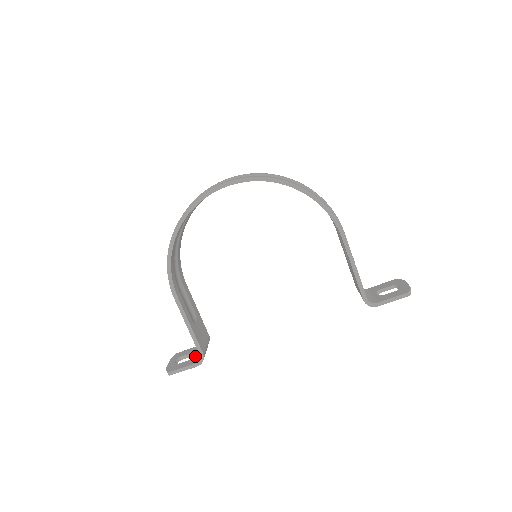
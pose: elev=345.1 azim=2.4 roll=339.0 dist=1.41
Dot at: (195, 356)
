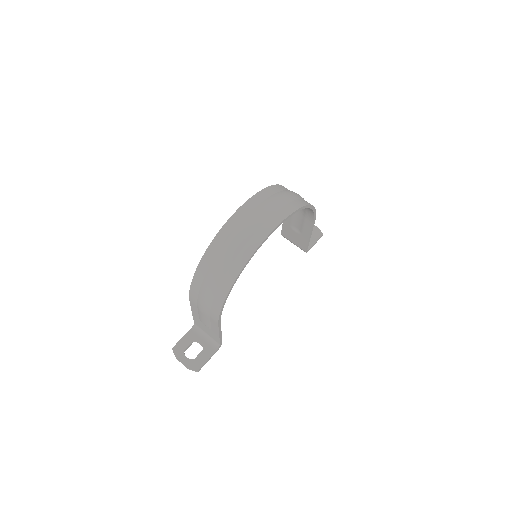
Dot at: (204, 345)
